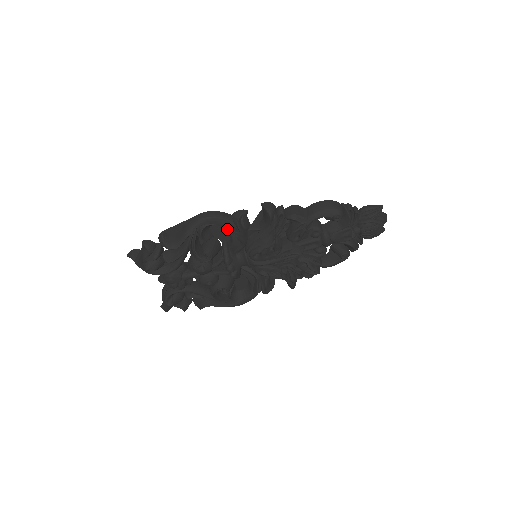
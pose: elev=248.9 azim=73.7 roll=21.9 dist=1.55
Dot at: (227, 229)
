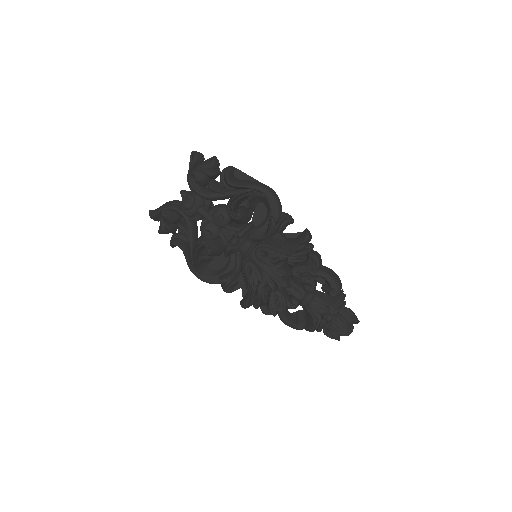
Dot at: (270, 215)
